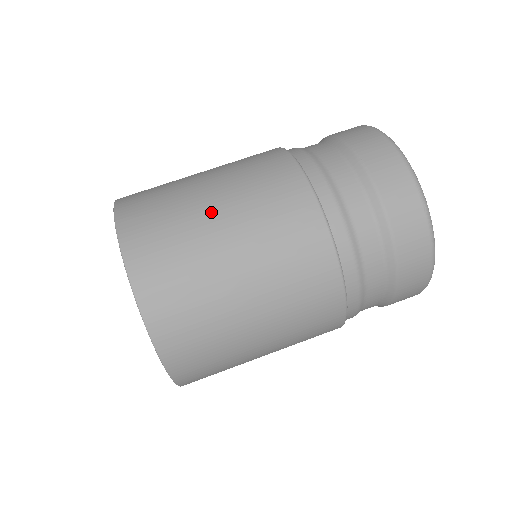
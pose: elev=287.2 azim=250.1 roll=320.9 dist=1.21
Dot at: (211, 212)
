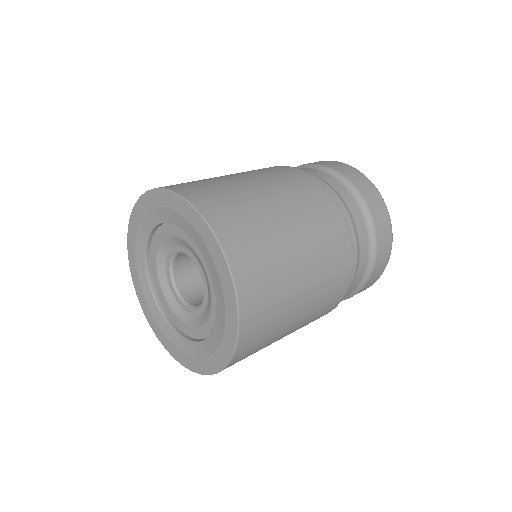
Dot at: (267, 198)
